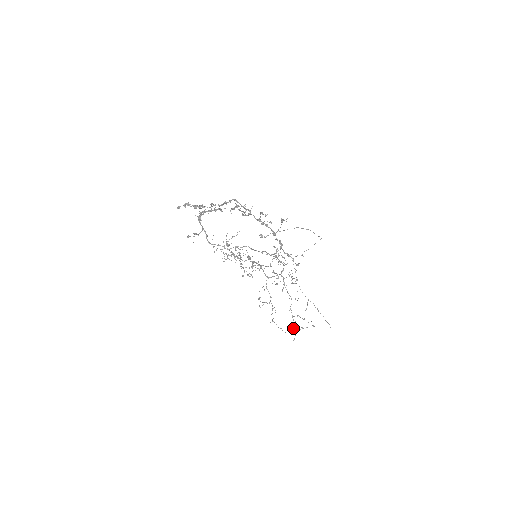
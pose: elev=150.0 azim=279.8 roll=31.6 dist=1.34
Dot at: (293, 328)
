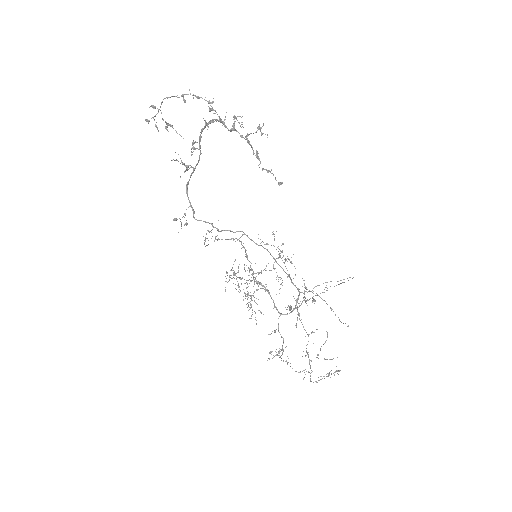
Dot at: (310, 380)
